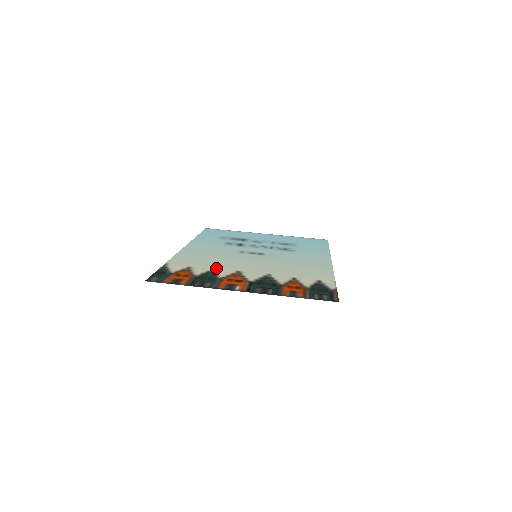
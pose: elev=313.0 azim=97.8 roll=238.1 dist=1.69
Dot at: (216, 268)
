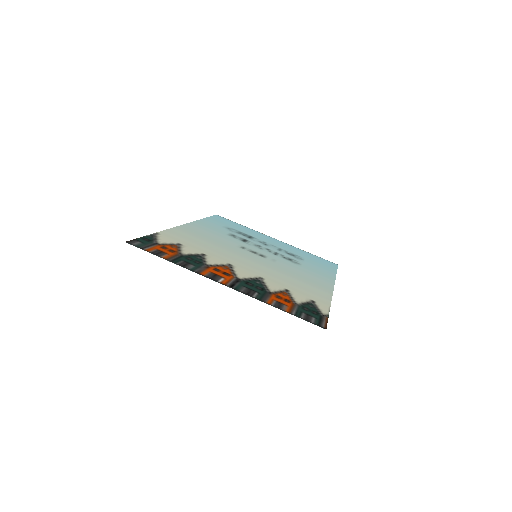
Dot at: (208, 254)
